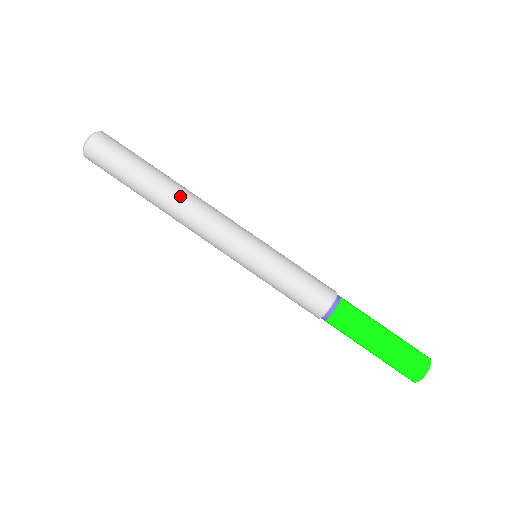
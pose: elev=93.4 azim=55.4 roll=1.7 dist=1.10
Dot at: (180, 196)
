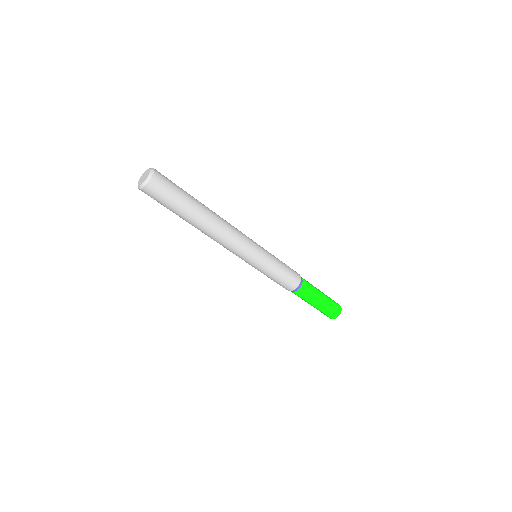
Dot at: (216, 222)
